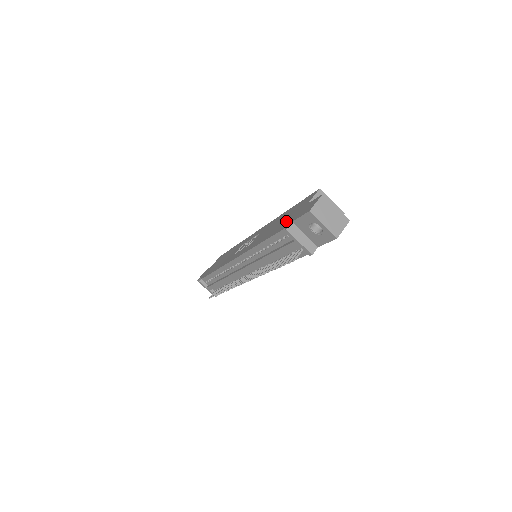
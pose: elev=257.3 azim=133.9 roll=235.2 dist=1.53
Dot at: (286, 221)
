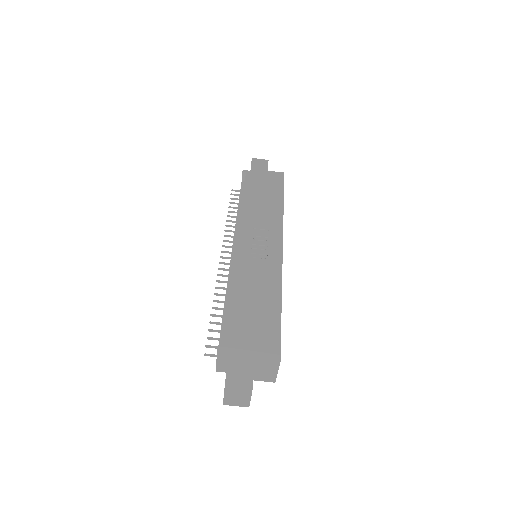
Dot at: (243, 331)
